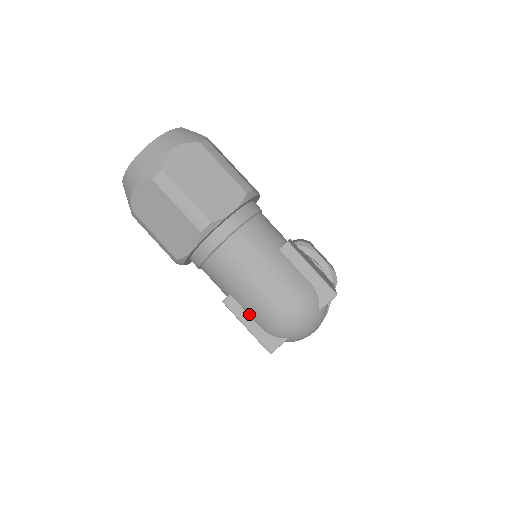
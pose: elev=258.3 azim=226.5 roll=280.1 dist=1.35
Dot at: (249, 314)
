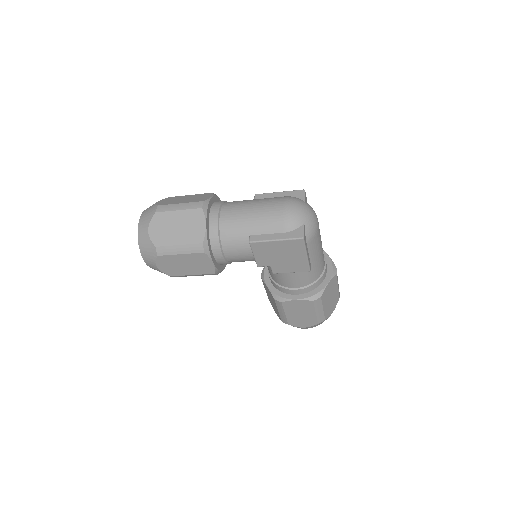
Dot at: (270, 233)
